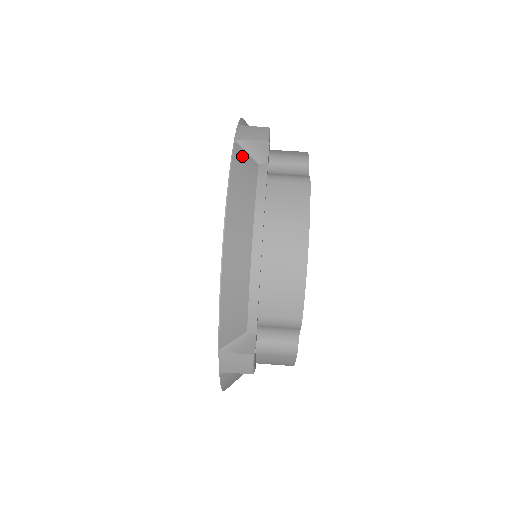
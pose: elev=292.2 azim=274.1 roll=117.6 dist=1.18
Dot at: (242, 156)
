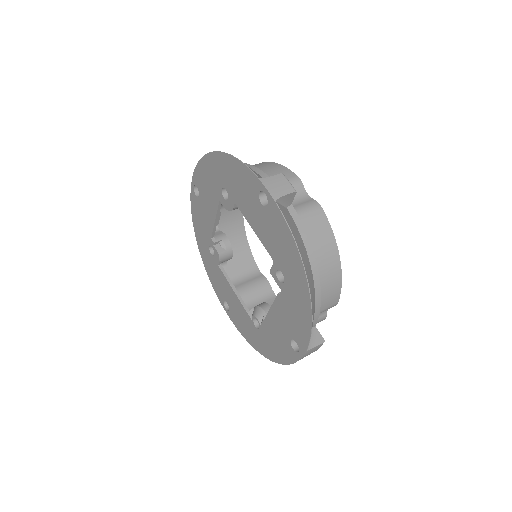
Dot at: (284, 212)
